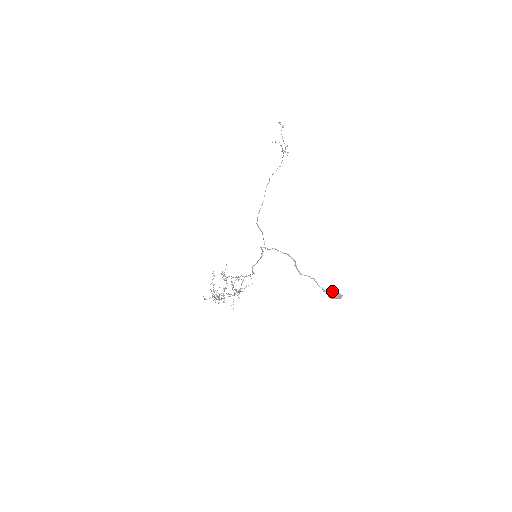
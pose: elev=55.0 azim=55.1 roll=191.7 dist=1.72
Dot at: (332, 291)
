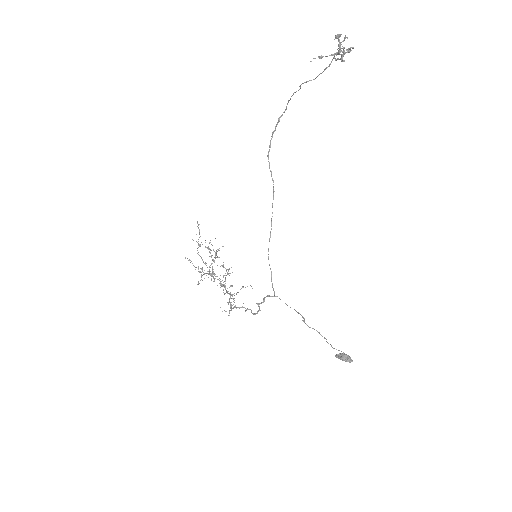
Dot at: occluded
